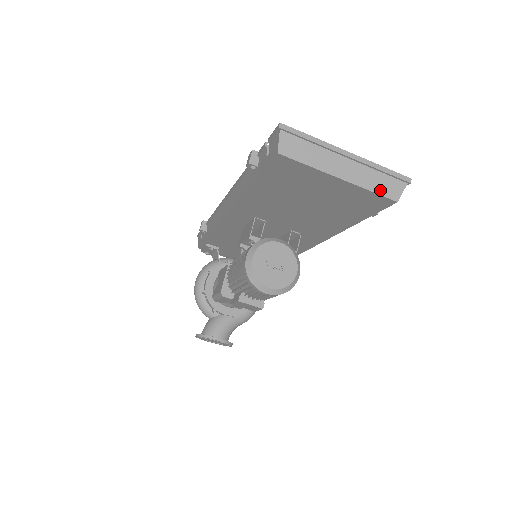
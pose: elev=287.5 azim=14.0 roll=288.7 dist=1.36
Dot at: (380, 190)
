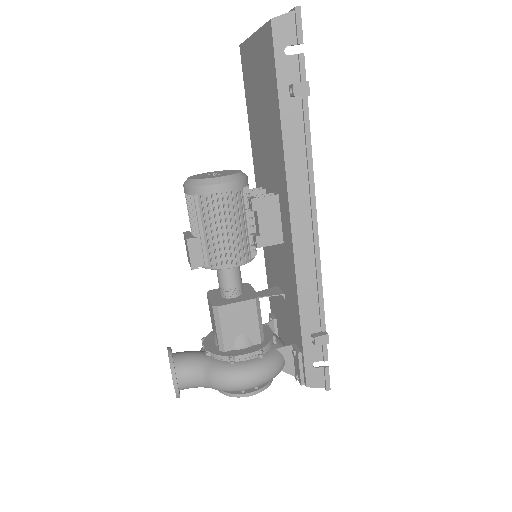
Dot at: occluded
